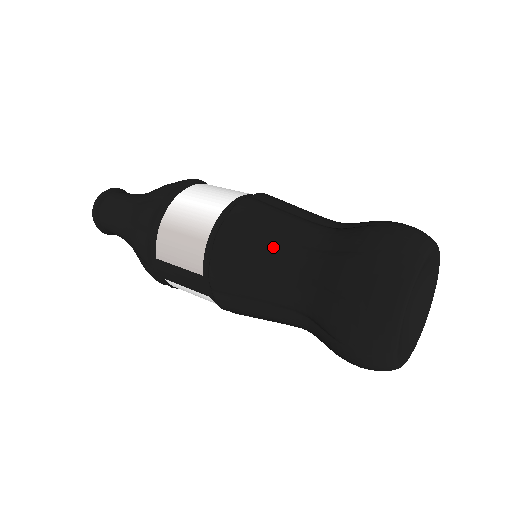
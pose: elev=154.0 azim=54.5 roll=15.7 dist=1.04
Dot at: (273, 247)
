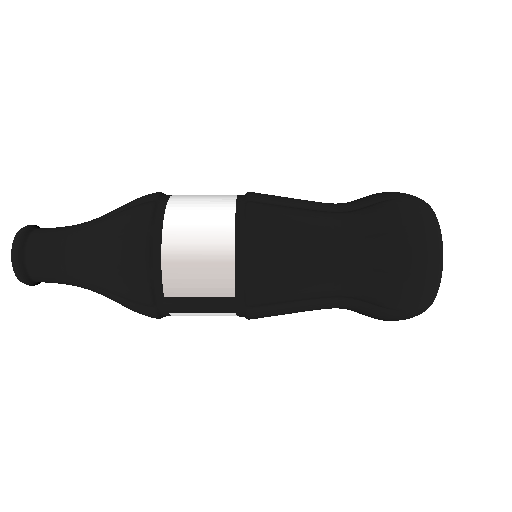
Dot at: (310, 247)
